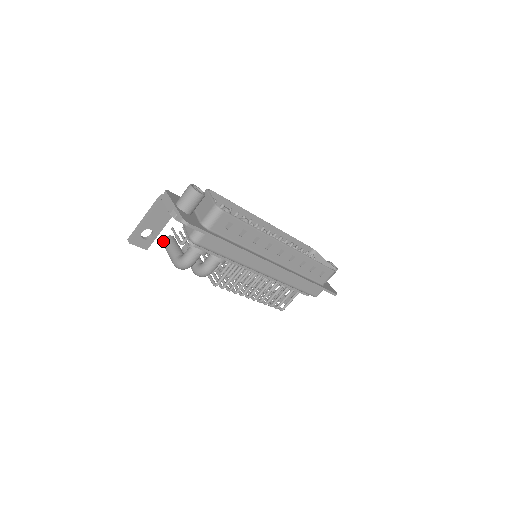
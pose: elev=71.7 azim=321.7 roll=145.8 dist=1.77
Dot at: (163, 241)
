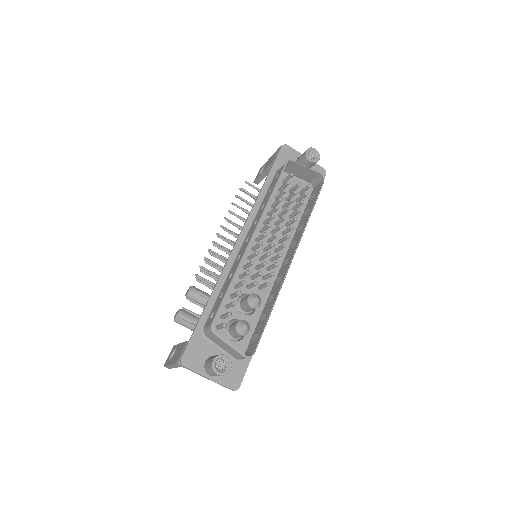
Dot at: occluded
